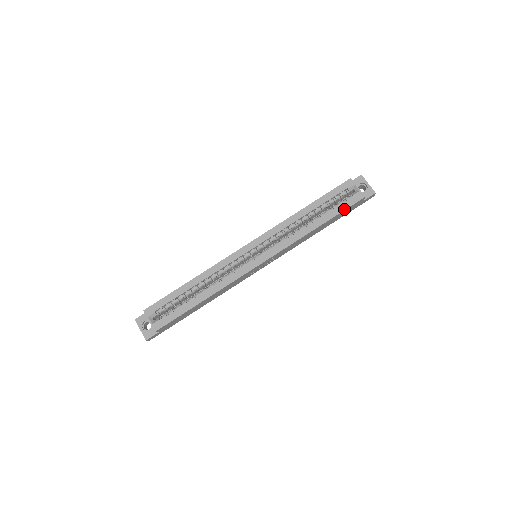
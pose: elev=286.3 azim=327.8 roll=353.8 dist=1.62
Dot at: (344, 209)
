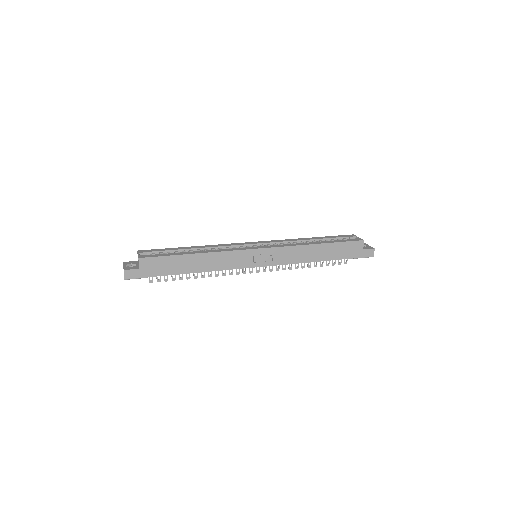
Dot at: (344, 241)
